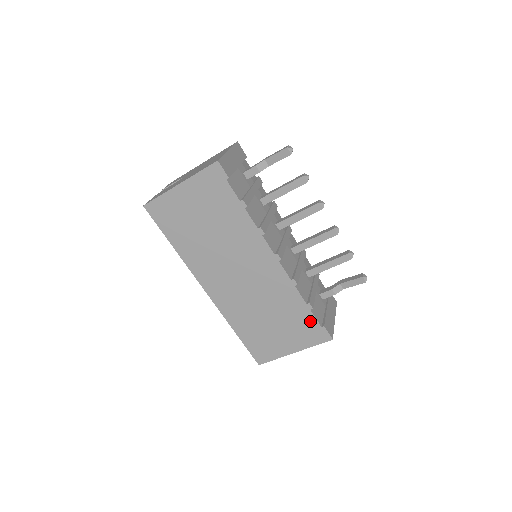
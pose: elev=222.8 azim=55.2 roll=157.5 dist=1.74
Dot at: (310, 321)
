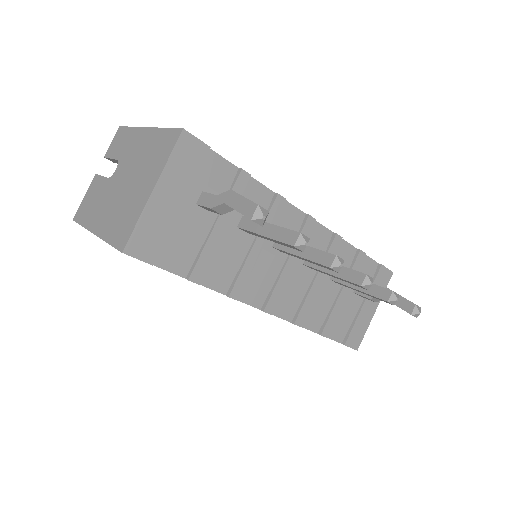
Dot at: occluded
